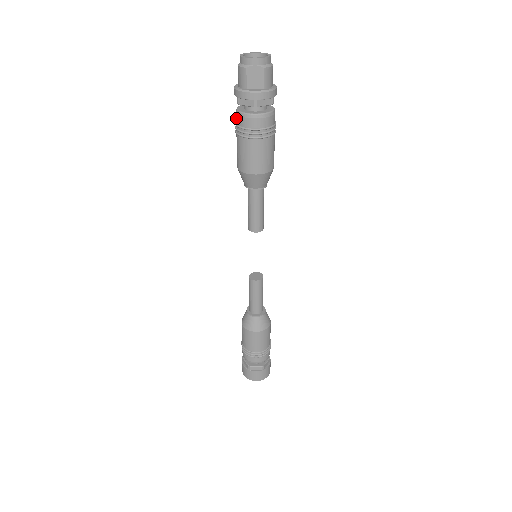
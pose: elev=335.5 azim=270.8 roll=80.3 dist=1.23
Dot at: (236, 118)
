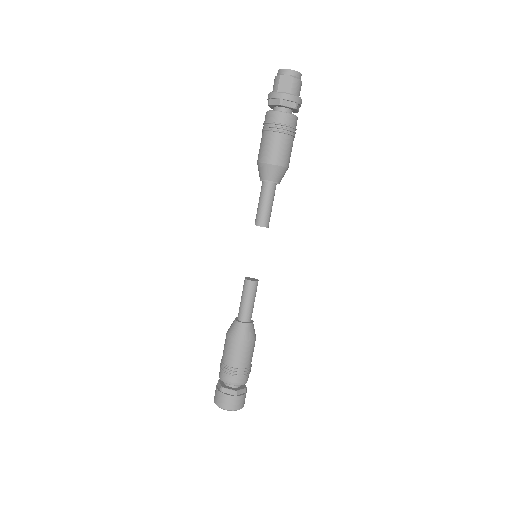
Dot at: (265, 118)
